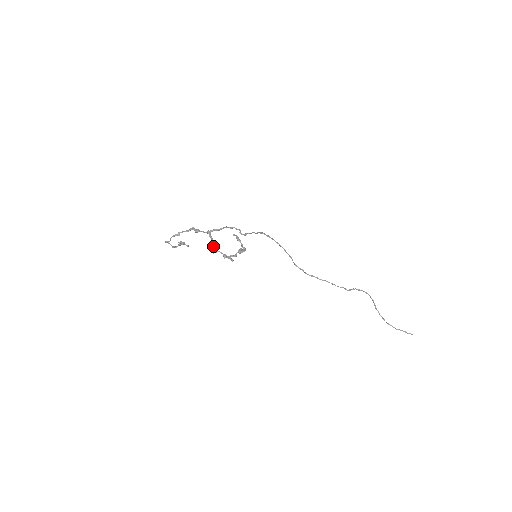
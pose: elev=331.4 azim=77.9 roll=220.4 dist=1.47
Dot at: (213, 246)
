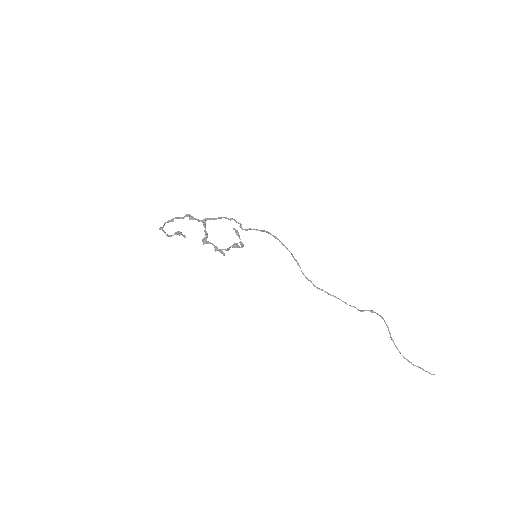
Dot at: occluded
